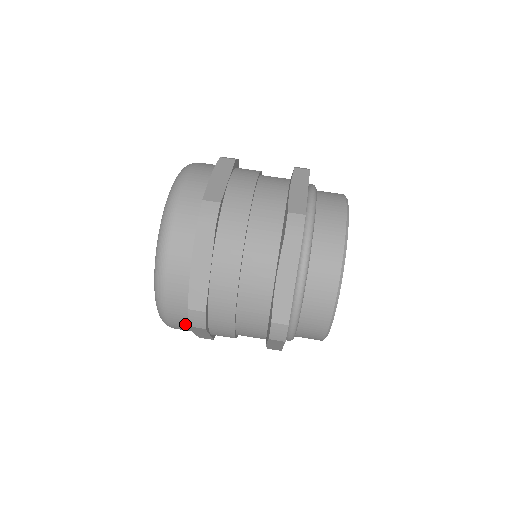
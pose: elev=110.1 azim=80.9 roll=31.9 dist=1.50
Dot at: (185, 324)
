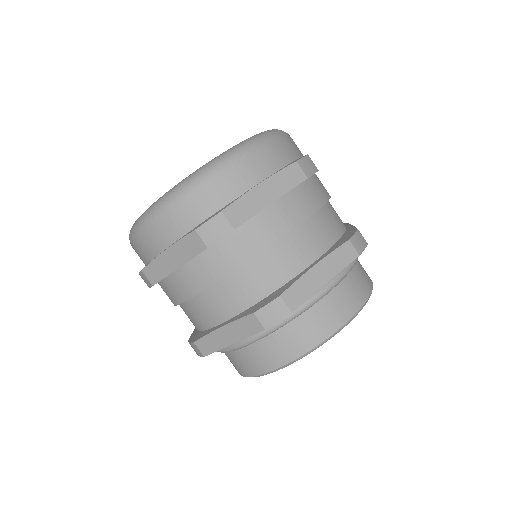
Dot at: occluded
